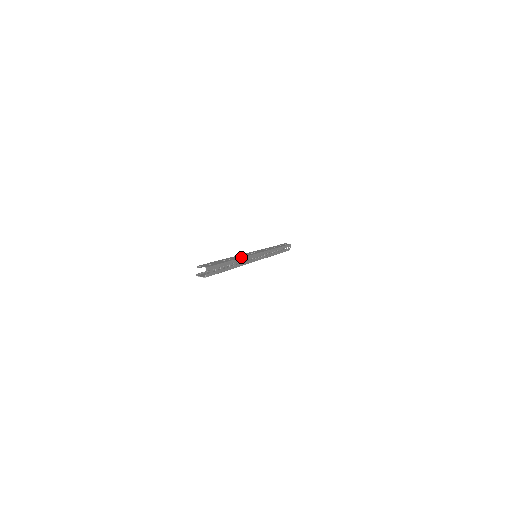
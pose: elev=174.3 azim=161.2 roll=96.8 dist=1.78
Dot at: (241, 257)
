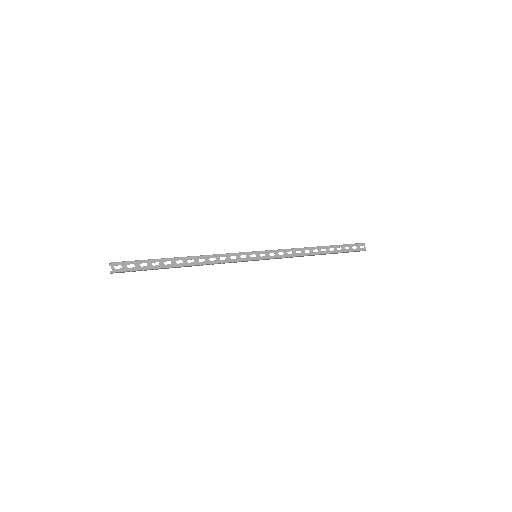
Dot at: (203, 255)
